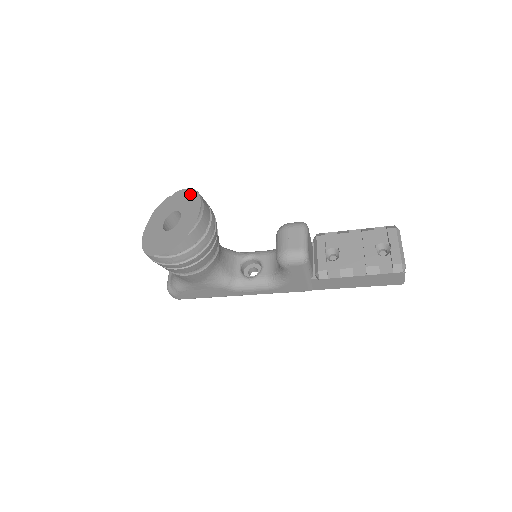
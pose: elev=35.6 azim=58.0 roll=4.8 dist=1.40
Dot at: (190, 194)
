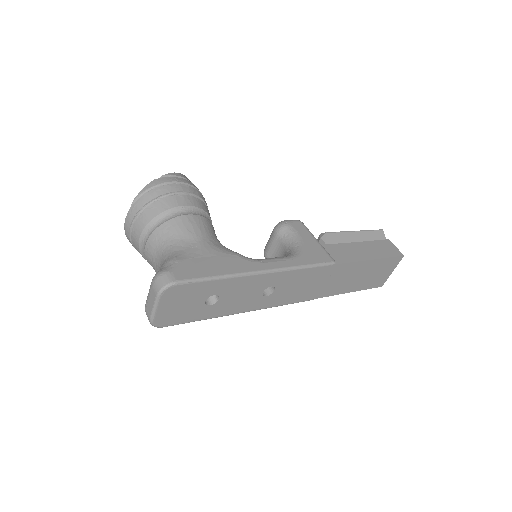
Dot at: occluded
